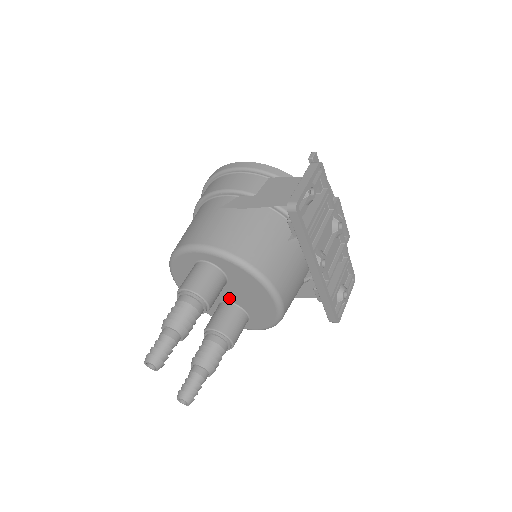
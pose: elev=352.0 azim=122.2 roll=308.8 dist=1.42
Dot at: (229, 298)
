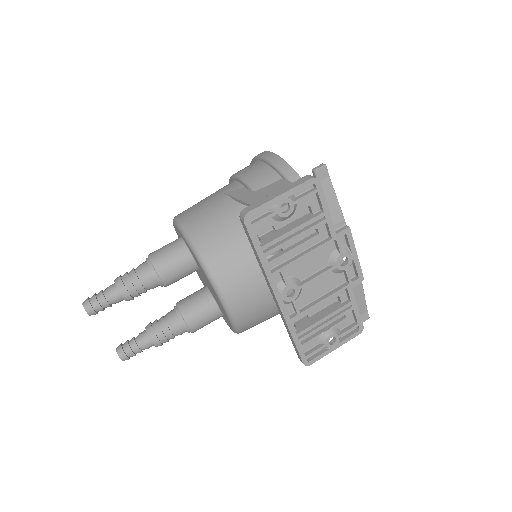
Dot at: (207, 285)
